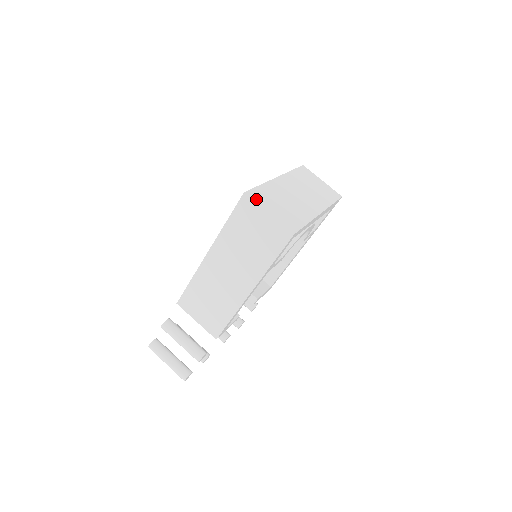
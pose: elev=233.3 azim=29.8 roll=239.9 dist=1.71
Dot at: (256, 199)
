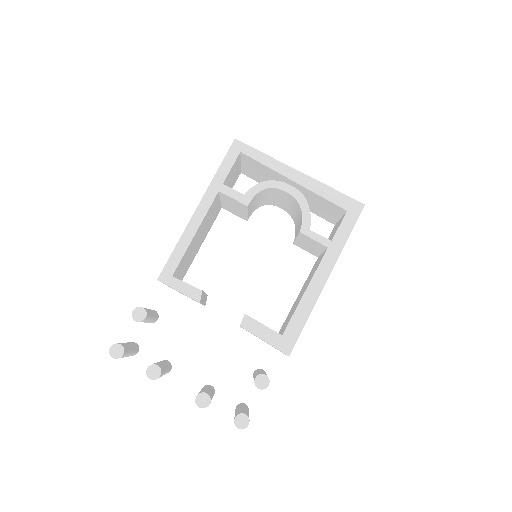
Dot at: occluded
